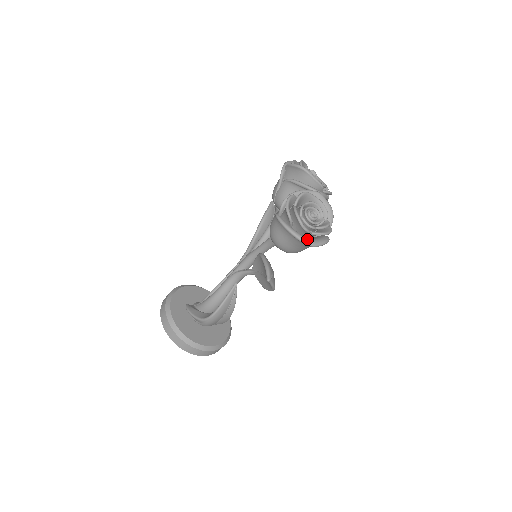
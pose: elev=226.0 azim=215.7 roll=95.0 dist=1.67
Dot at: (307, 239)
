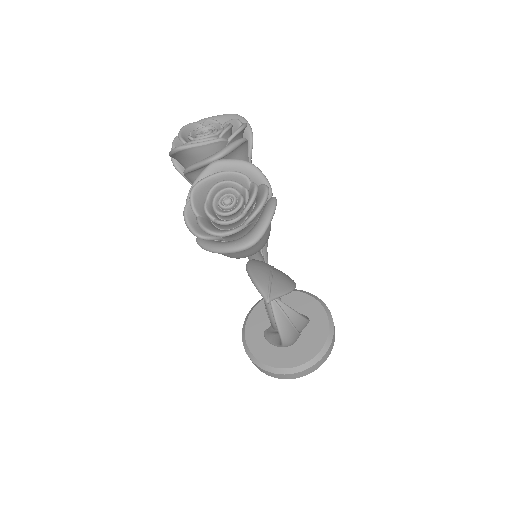
Dot at: (242, 242)
